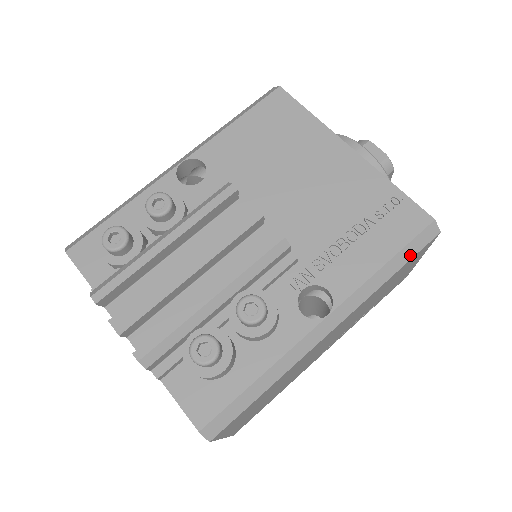
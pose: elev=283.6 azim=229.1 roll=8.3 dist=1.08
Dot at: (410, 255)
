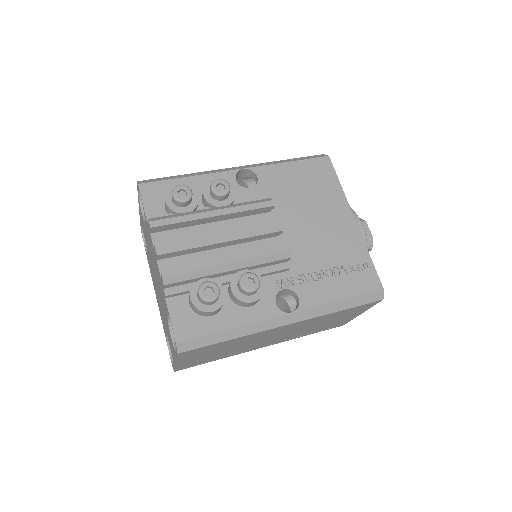
Dot at: (358, 303)
